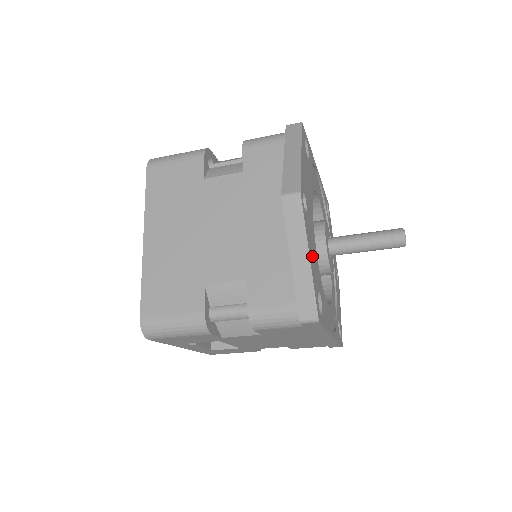
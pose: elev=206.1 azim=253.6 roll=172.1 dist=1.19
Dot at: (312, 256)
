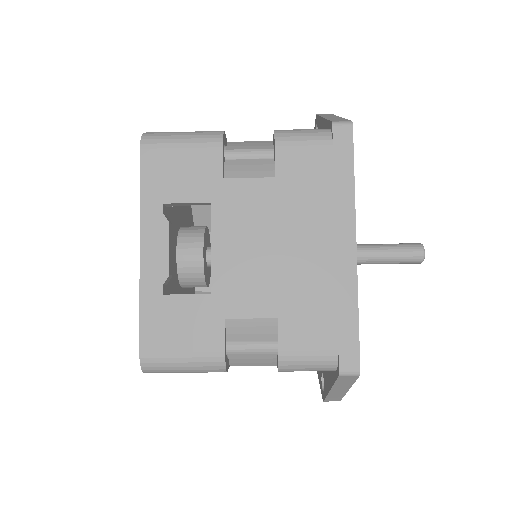
Dot at: occluded
